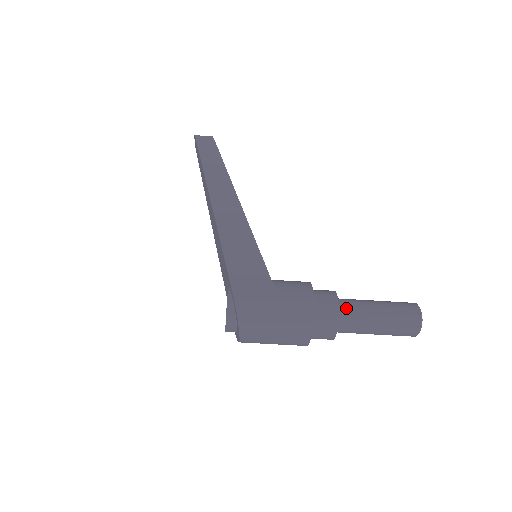
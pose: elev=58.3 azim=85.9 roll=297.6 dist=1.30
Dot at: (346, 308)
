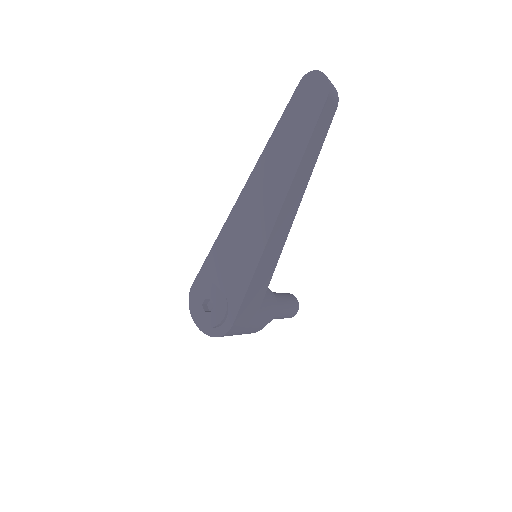
Dot at: occluded
